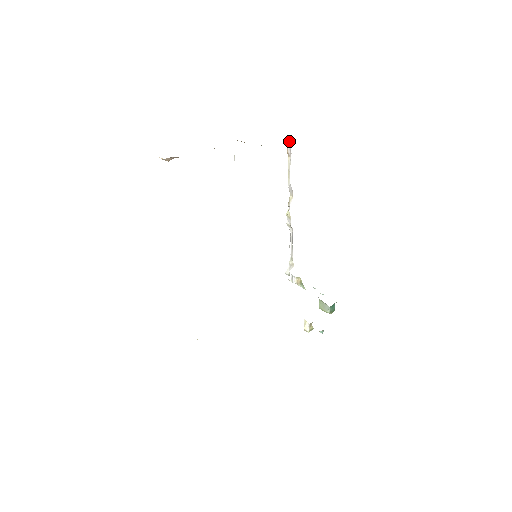
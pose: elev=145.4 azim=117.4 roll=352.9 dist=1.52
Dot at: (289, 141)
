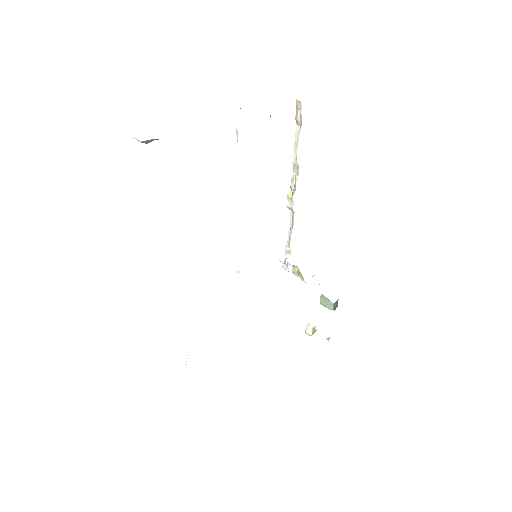
Dot at: (301, 106)
